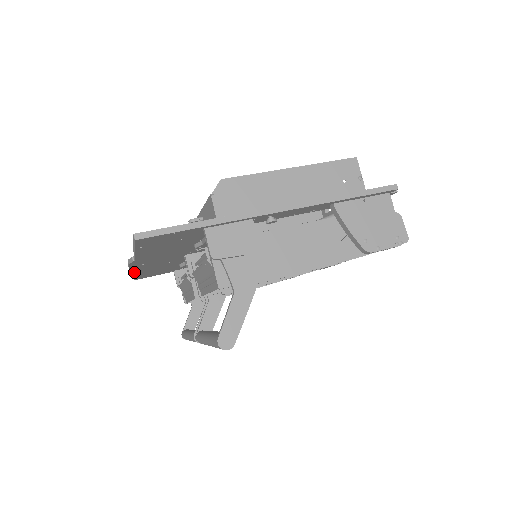
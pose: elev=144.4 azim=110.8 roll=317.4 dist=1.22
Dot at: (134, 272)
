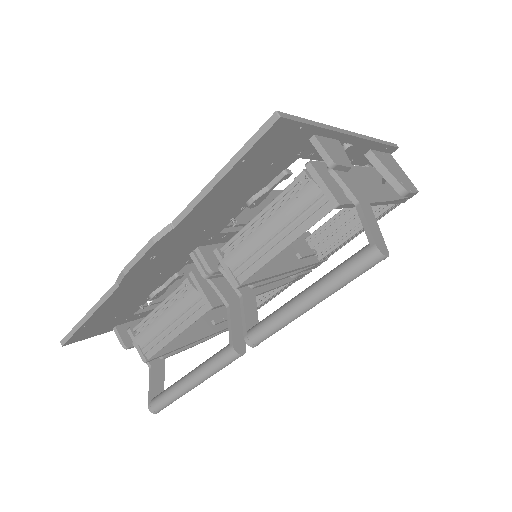
Dot at: (105, 299)
